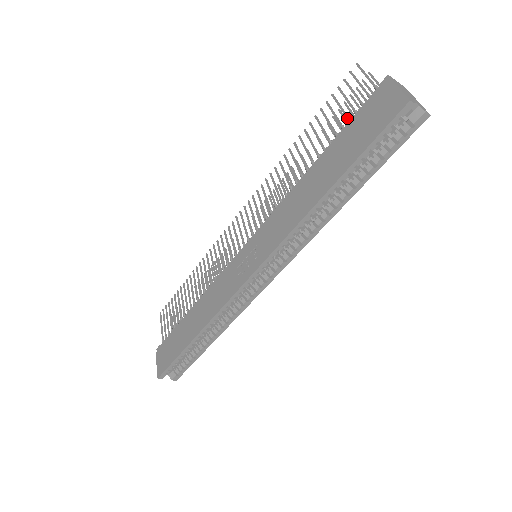
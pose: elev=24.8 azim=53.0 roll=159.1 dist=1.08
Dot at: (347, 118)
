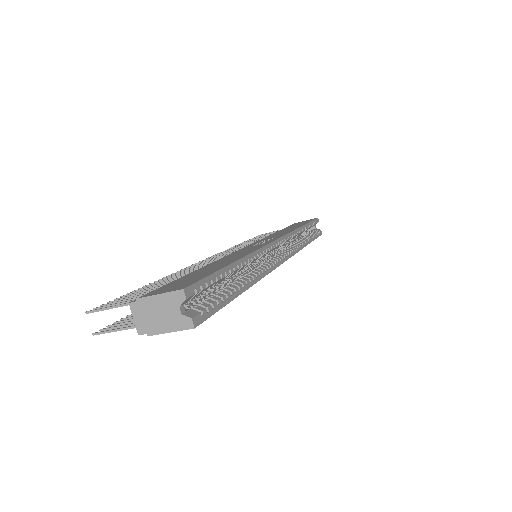
Dot at: occluded
